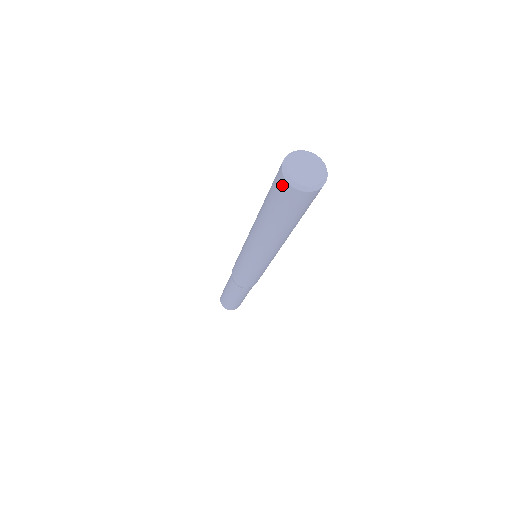
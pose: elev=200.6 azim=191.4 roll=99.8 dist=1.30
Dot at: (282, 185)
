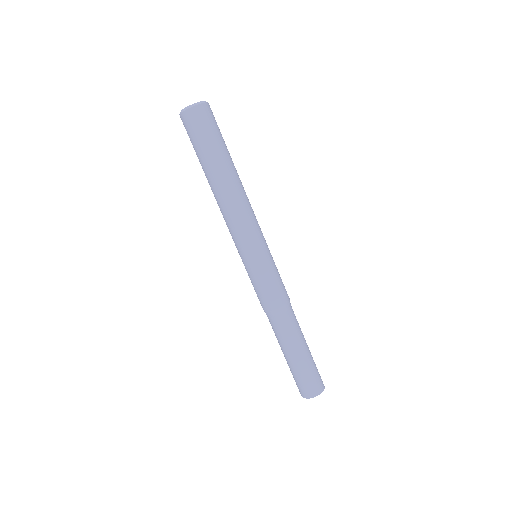
Dot at: (184, 120)
